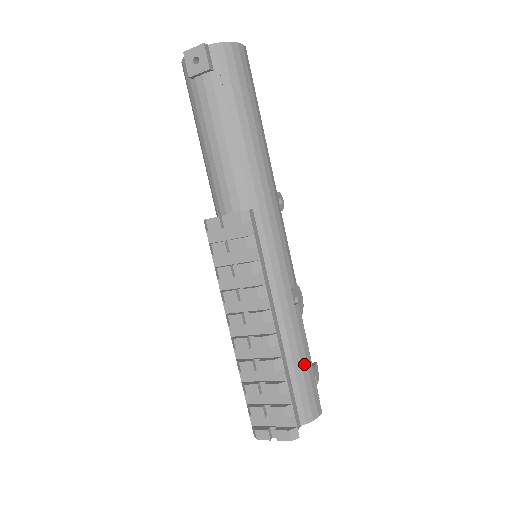
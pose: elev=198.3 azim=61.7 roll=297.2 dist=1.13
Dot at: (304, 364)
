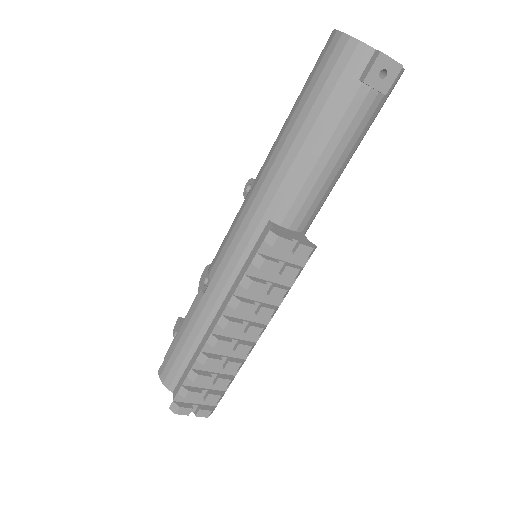
Dot at: occluded
